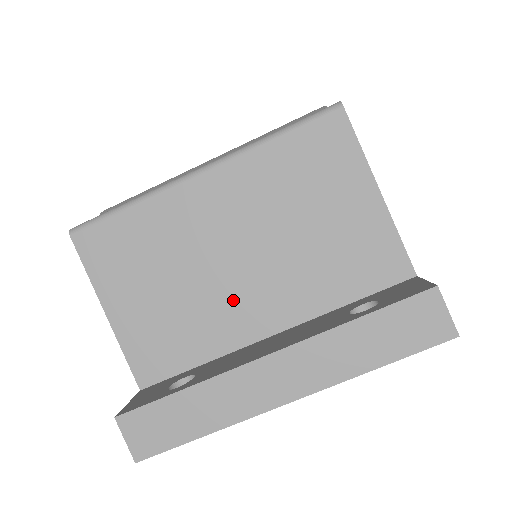
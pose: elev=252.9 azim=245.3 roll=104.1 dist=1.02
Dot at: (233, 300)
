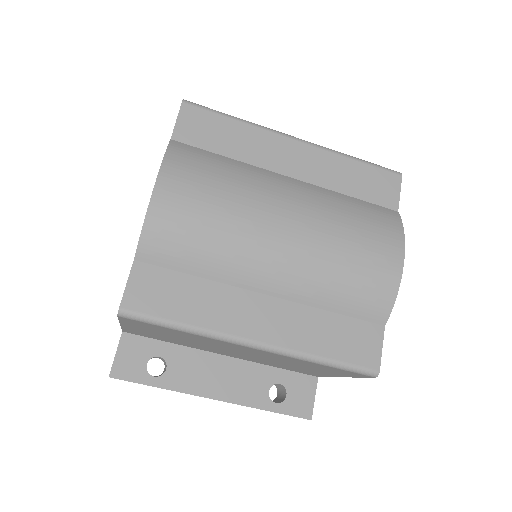
Dot at: (215, 350)
